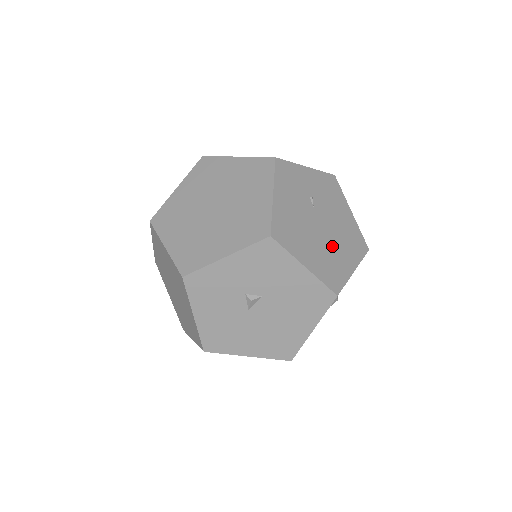
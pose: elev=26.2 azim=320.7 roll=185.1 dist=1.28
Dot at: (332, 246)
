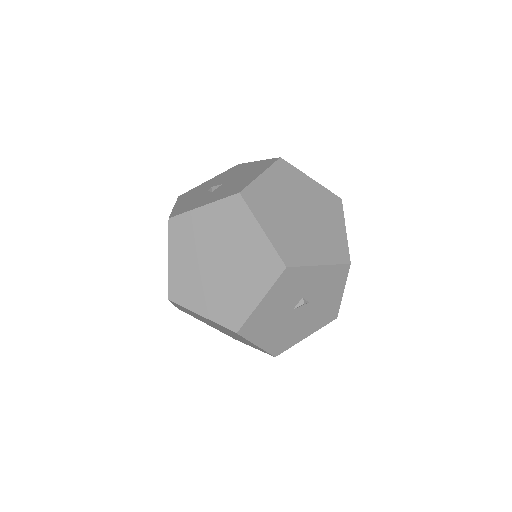
Dot at: occluded
